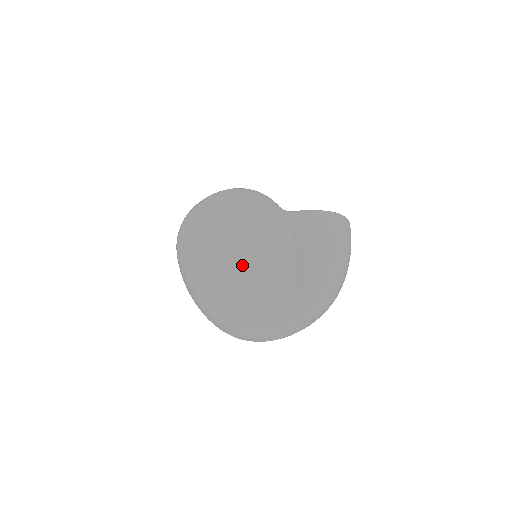
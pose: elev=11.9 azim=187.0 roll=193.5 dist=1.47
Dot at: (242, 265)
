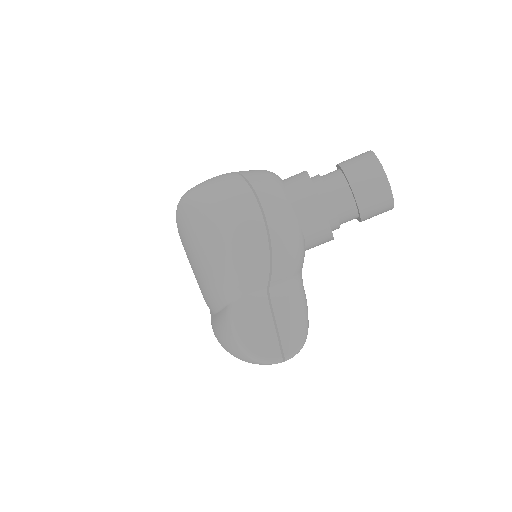
Dot at: (193, 266)
